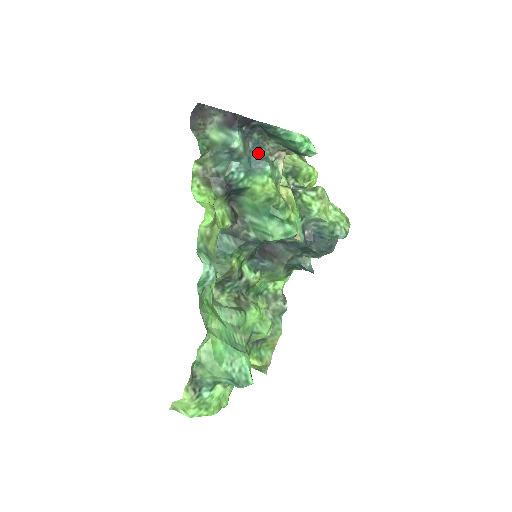
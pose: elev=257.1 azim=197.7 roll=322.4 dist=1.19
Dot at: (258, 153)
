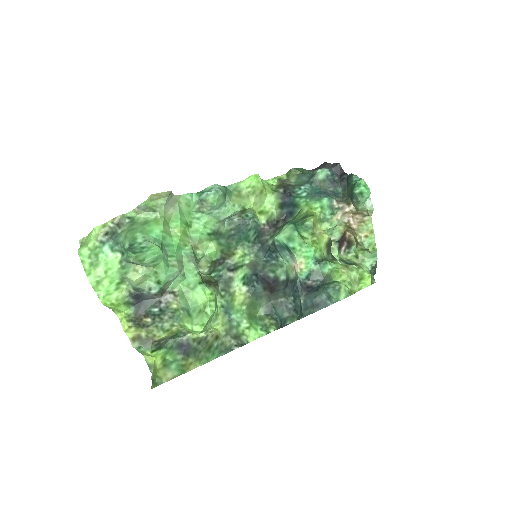
Dot at: (329, 194)
